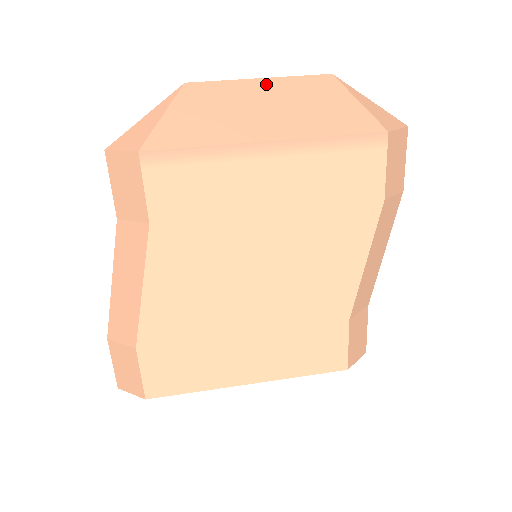
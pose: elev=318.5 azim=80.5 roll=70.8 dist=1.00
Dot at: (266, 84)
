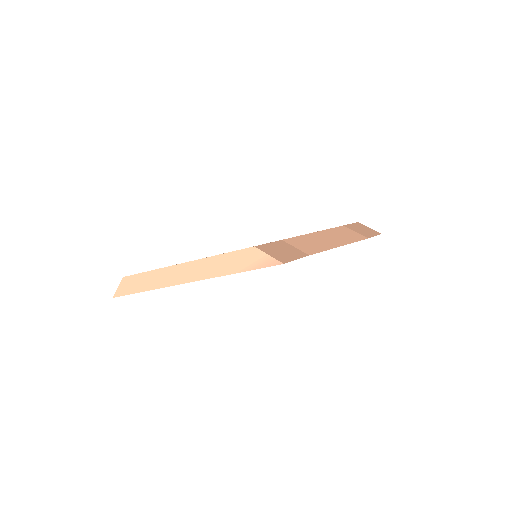
Dot at: occluded
